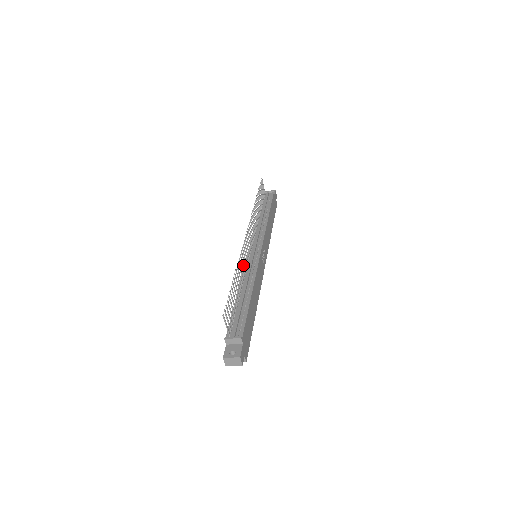
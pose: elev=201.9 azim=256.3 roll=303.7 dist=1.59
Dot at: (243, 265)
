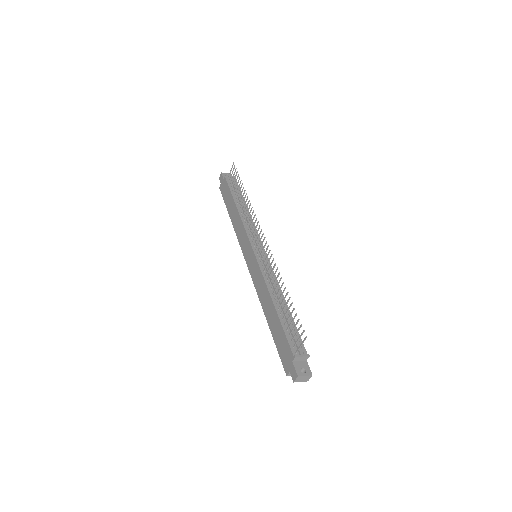
Dot at: (271, 272)
